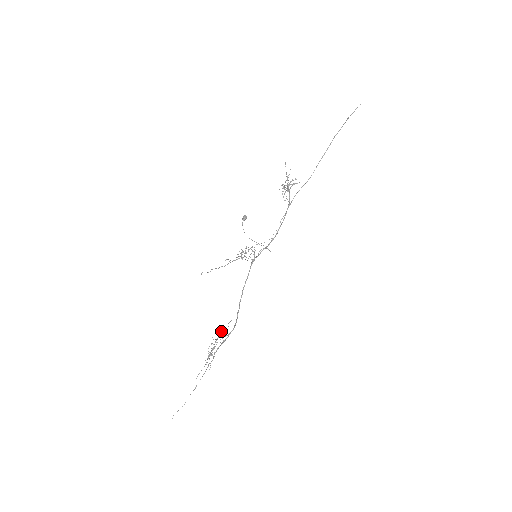
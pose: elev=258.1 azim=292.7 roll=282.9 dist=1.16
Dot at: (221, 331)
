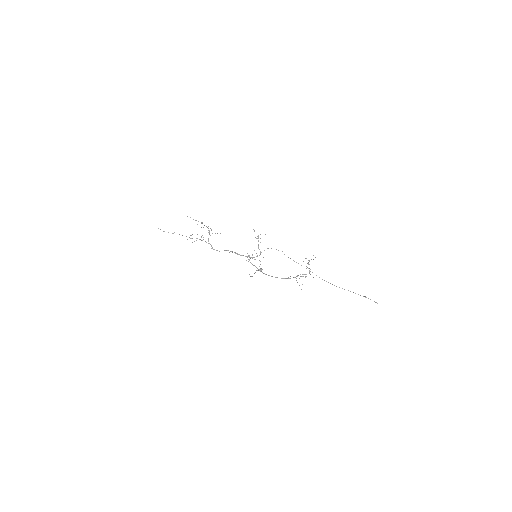
Dot at: occluded
